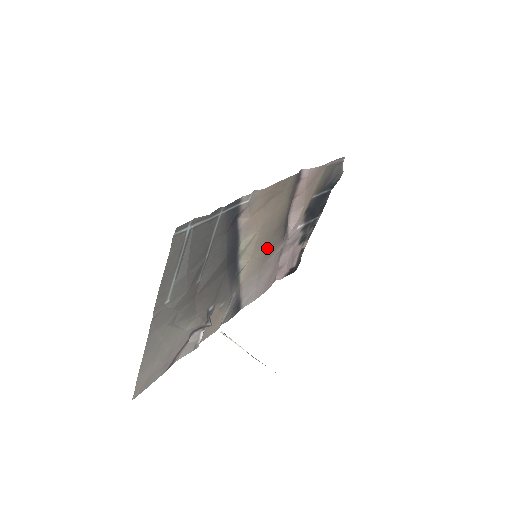
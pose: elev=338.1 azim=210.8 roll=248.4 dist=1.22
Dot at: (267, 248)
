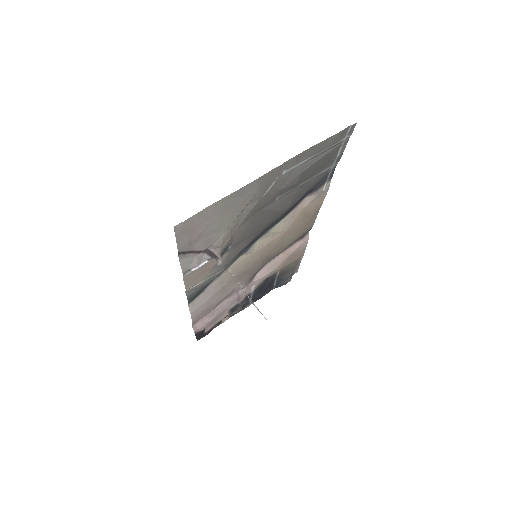
Dot at: (254, 265)
